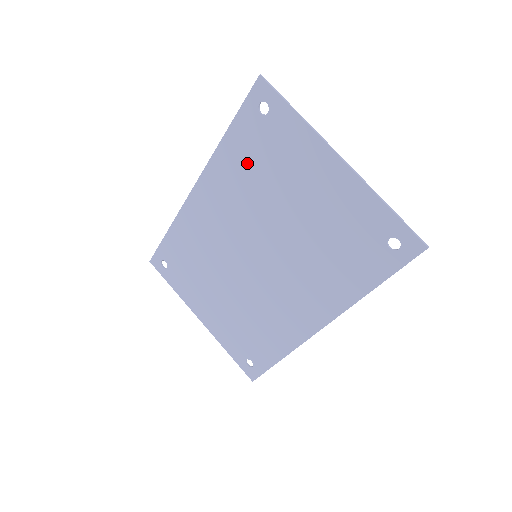
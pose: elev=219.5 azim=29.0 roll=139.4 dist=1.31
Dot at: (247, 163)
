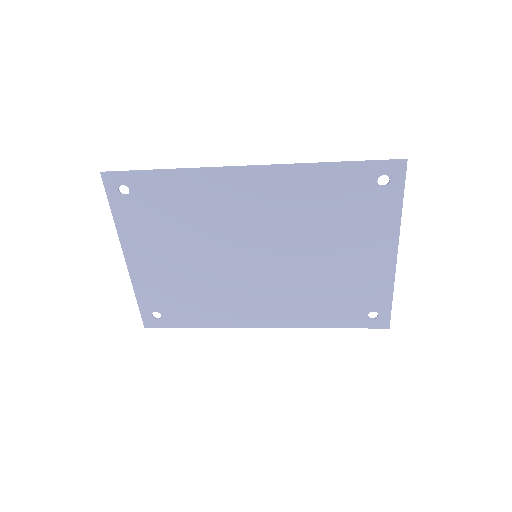
Dot at: (326, 198)
